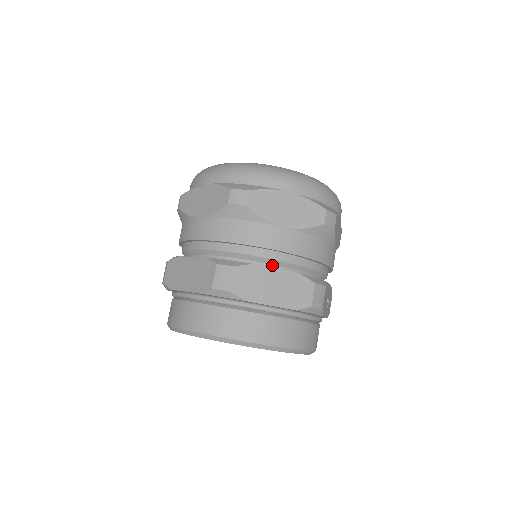
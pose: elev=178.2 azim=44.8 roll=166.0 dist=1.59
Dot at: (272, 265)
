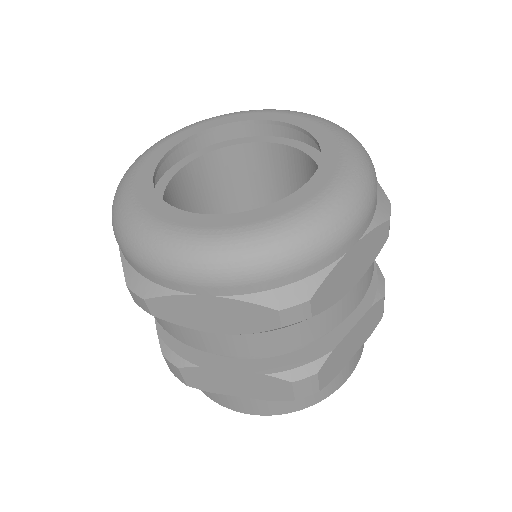
Dot at: occluded
